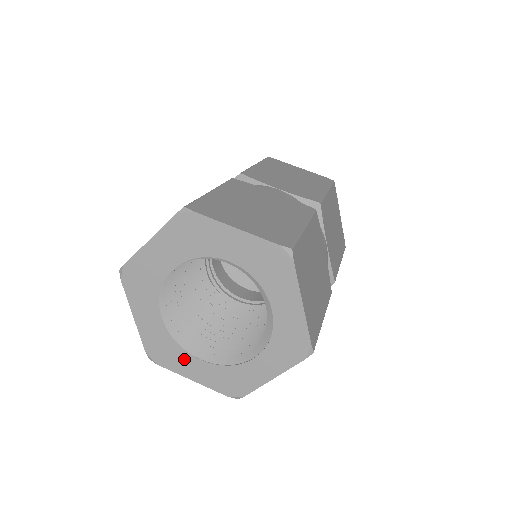
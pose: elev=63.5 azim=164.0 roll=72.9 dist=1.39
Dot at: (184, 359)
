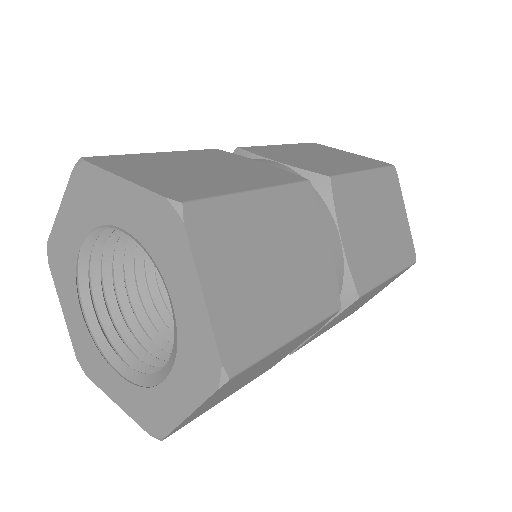
Dot at: (106, 372)
